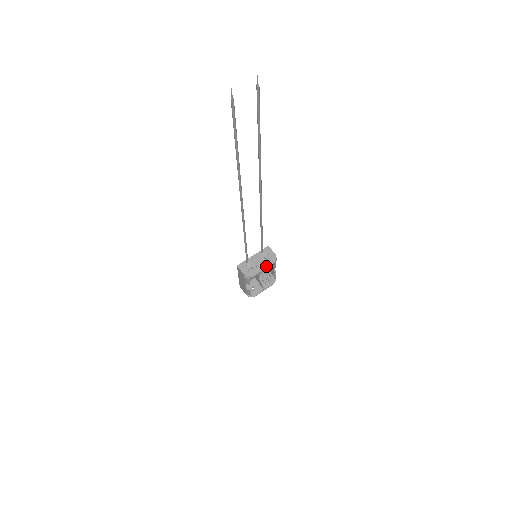
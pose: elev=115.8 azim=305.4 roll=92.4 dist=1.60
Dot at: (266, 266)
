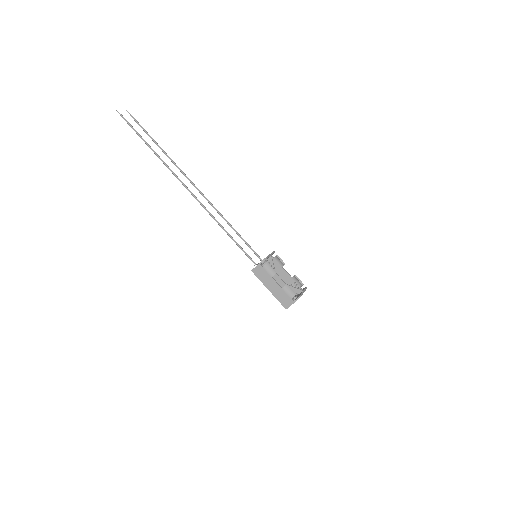
Dot at: (270, 254)
